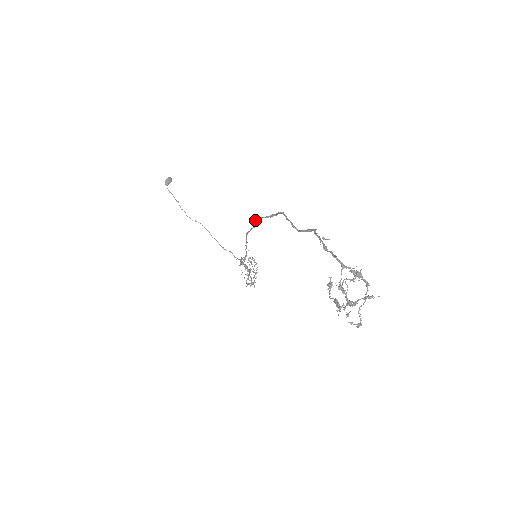
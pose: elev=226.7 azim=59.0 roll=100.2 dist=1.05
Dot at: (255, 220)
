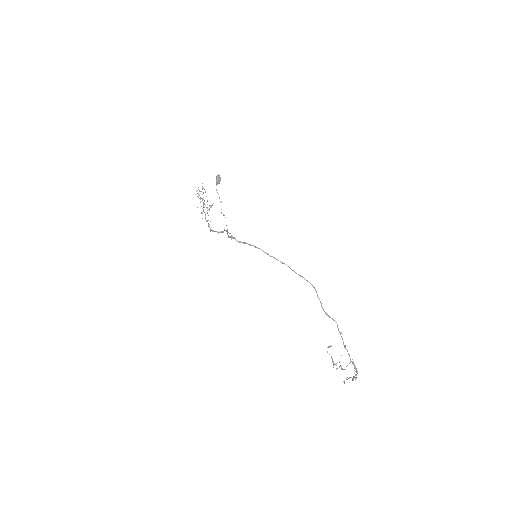
Dot at: occluded
